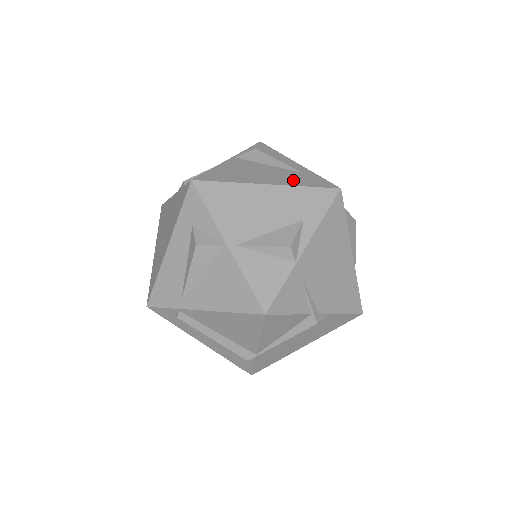
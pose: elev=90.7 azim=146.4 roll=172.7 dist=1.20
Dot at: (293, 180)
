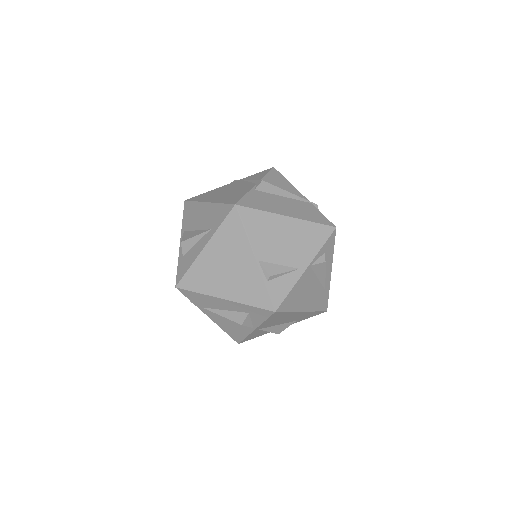
Dot at: (316, 303)
